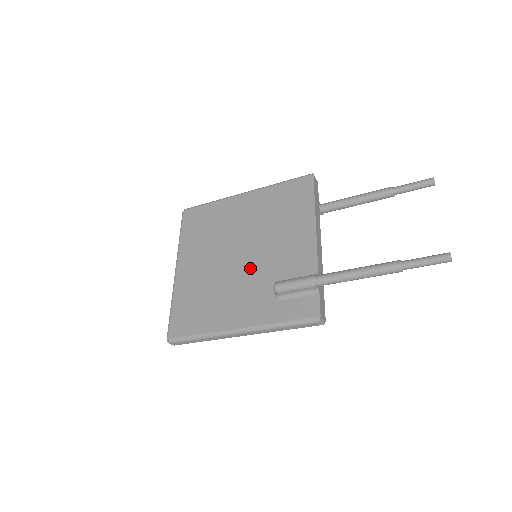
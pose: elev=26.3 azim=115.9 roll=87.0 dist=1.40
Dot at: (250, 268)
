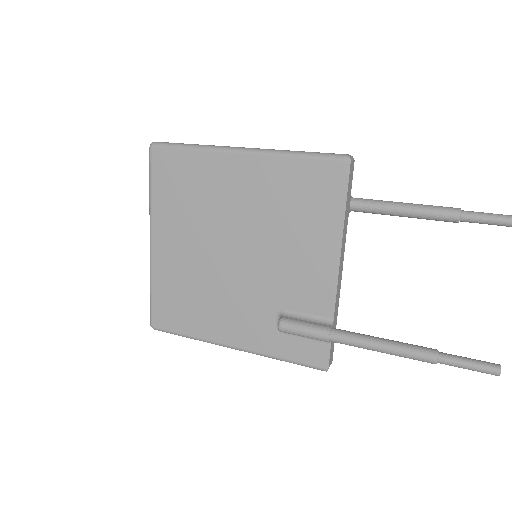
Dot at: (248, 278)
